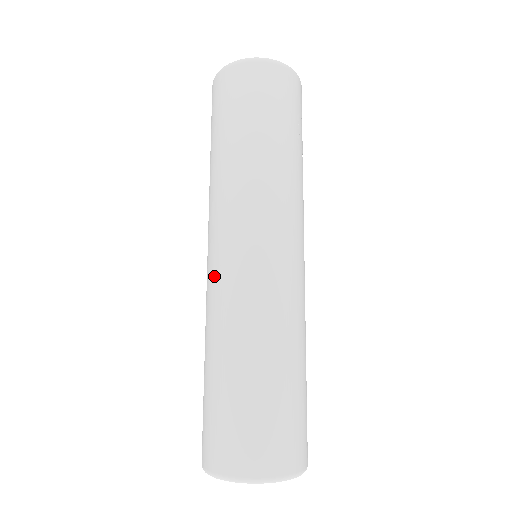
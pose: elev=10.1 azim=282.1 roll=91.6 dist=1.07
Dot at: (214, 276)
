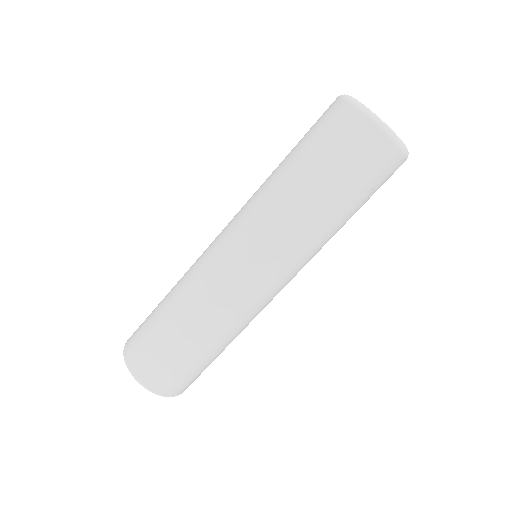
Dot at: (210, 244)
